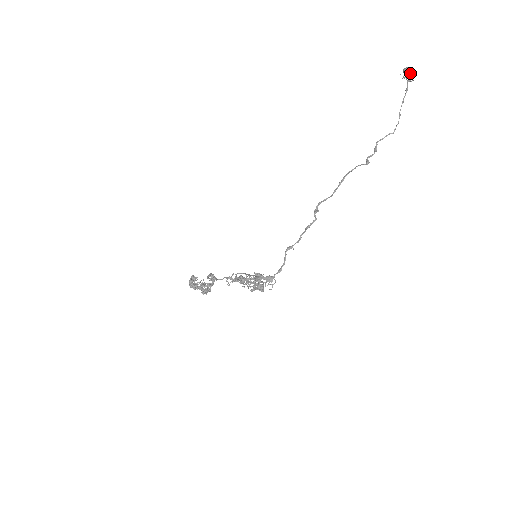
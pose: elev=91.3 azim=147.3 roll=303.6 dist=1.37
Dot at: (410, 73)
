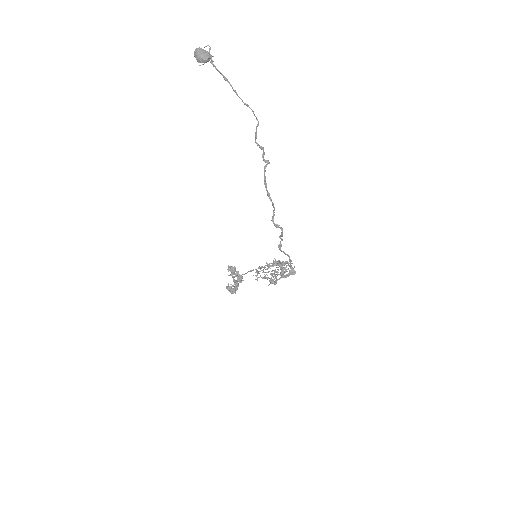
Dot at: (209, 60)
